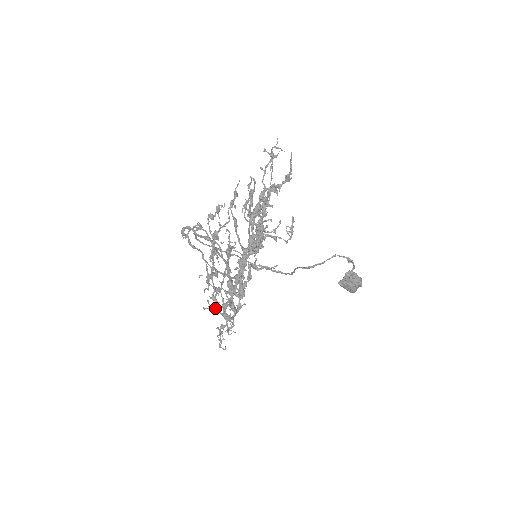
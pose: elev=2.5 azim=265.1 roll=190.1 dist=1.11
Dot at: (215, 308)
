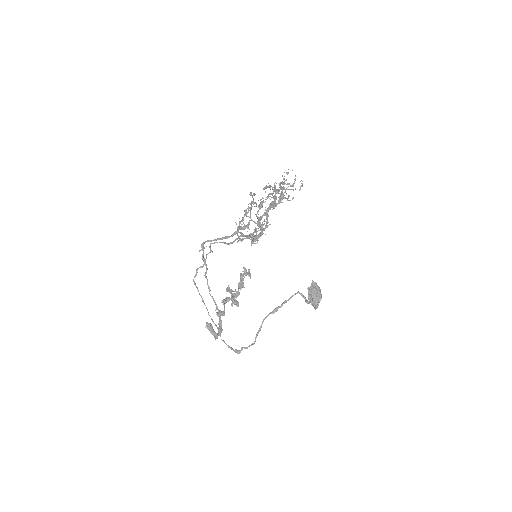
Dot at: (252, 220)
